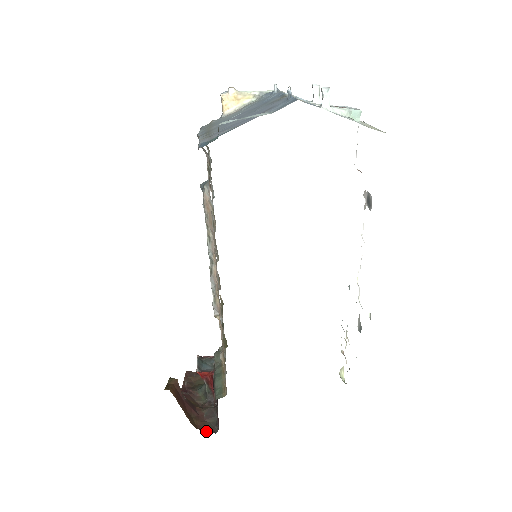
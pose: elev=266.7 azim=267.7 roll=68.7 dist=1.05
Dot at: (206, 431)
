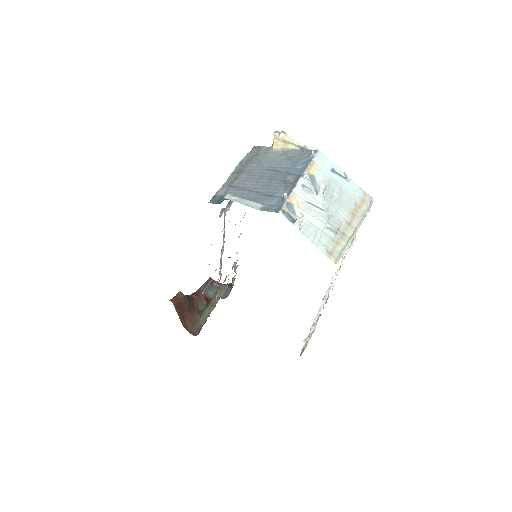
Dot at: (190, 332)
